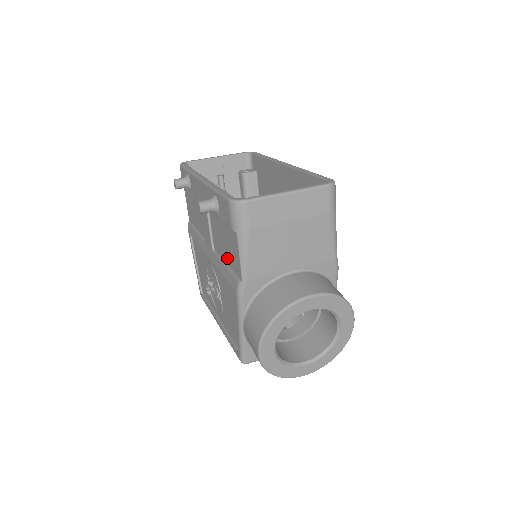
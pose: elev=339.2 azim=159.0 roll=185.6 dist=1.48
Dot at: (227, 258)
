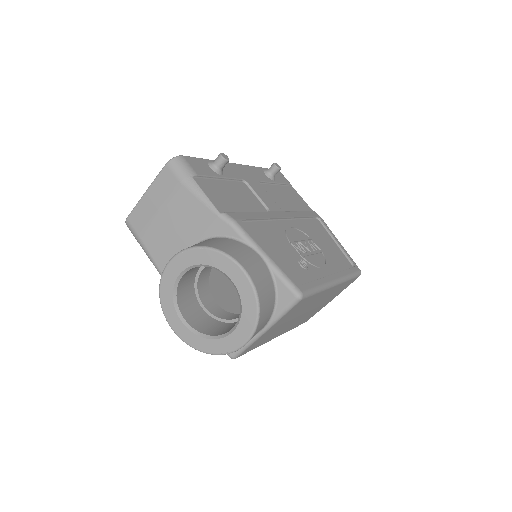
Dot at: occluded
